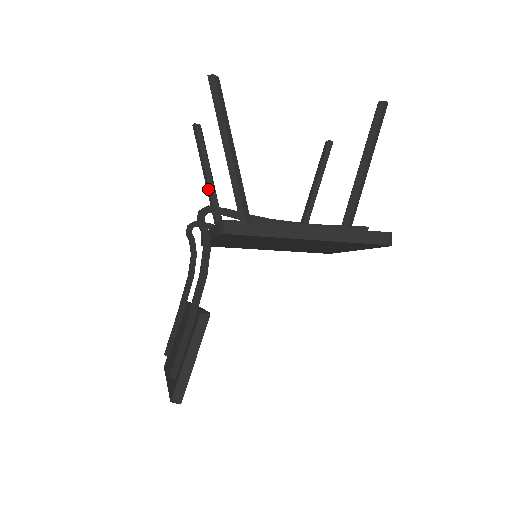
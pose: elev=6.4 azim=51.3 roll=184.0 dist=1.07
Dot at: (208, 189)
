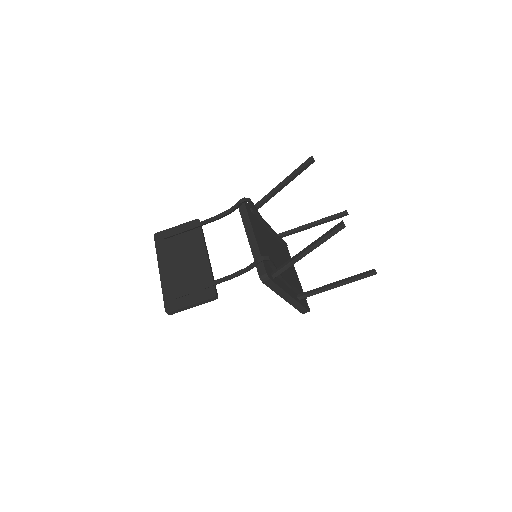
Dot at: (275, 190)
